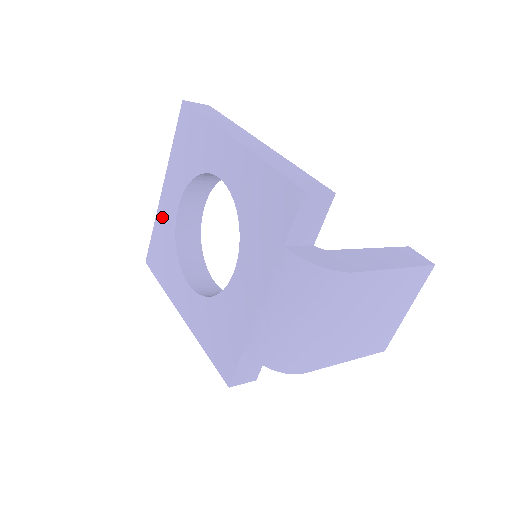
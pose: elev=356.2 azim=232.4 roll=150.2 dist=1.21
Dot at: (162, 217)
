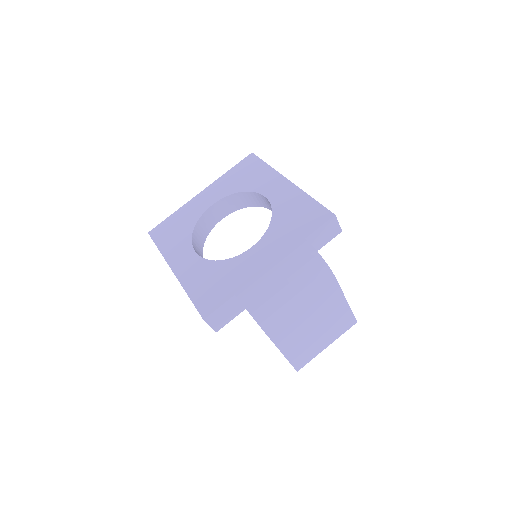
Dot at: (189, 208)
